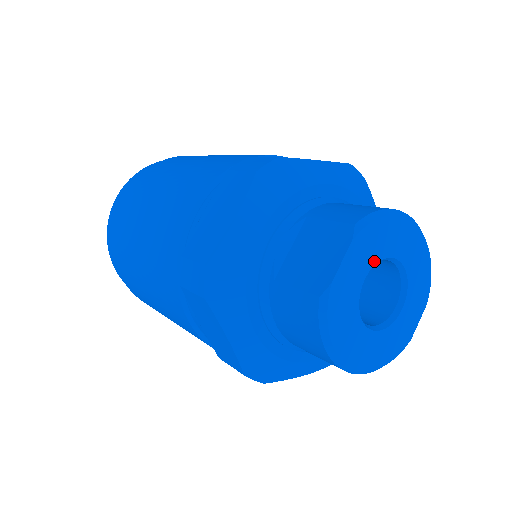
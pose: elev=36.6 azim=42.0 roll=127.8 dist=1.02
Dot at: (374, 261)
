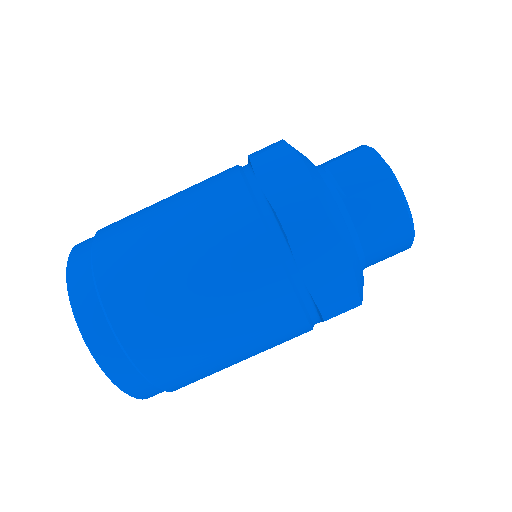
Dot at: occluded
